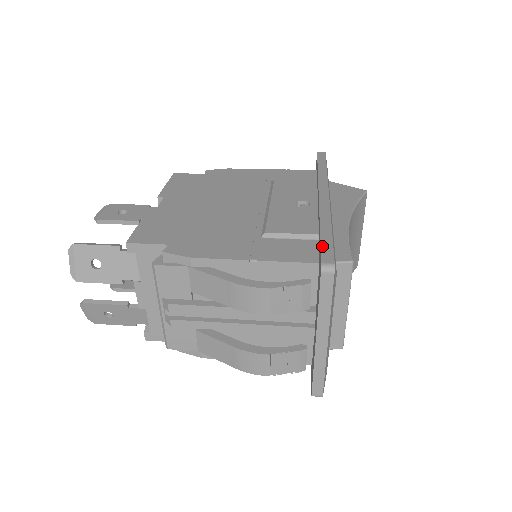
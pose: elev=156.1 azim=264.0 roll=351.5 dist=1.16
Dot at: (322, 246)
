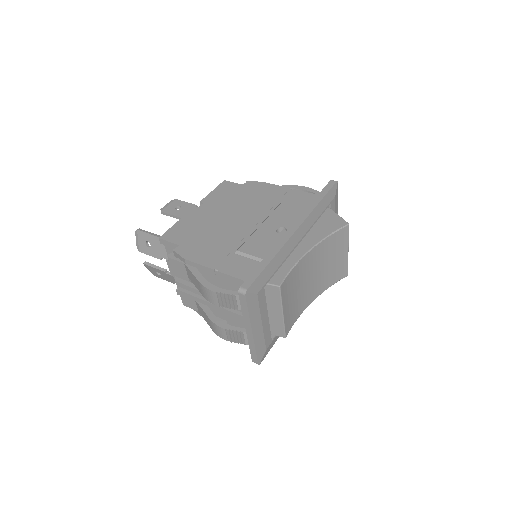
Dot at: (252, 274)
